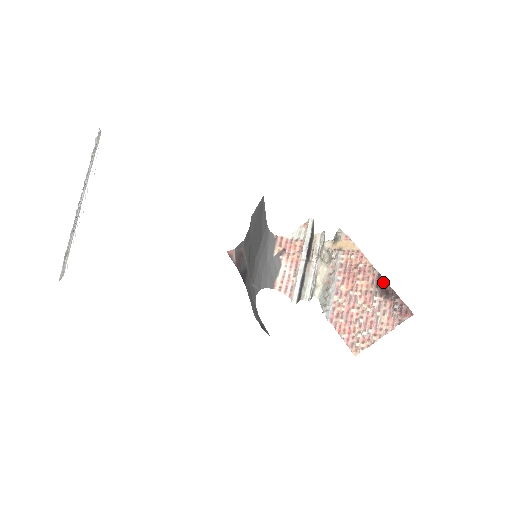
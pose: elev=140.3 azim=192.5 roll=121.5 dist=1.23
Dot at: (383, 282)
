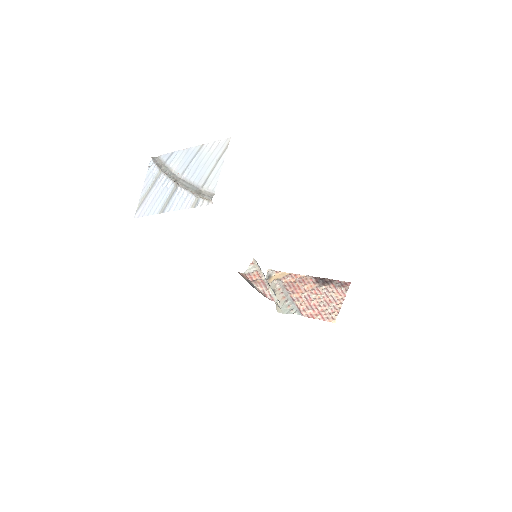
Dot at: (320, 279)
